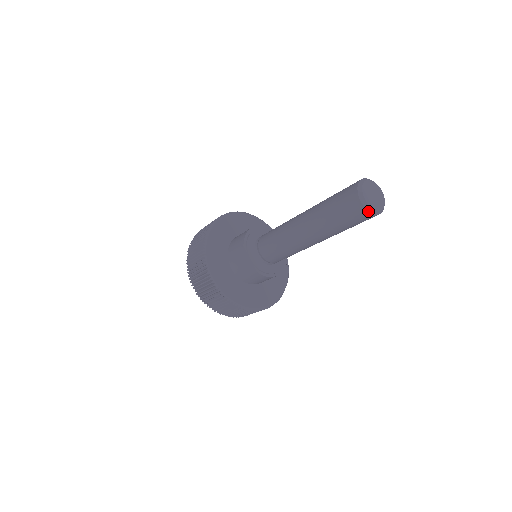
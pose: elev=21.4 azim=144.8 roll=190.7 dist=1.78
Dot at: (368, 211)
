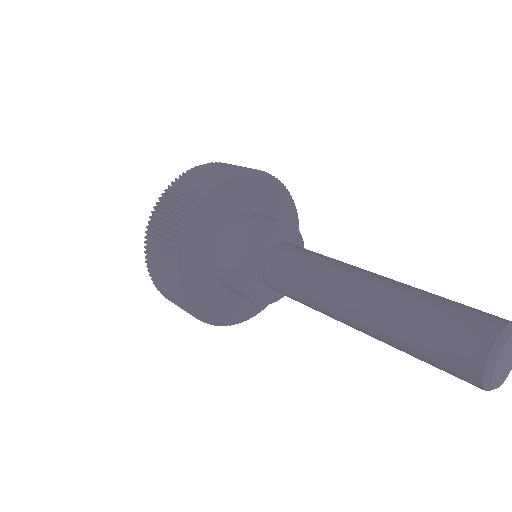
Dot at: occluded
